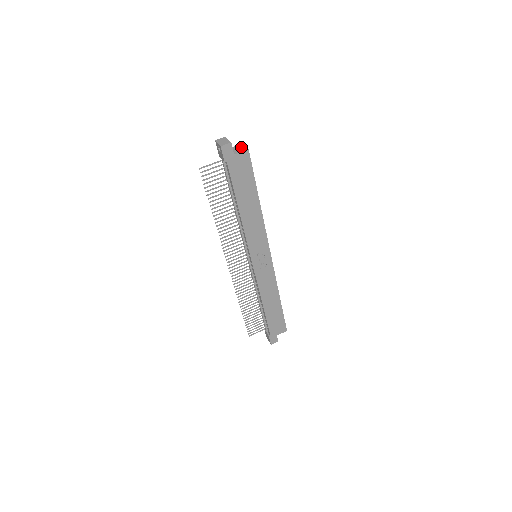
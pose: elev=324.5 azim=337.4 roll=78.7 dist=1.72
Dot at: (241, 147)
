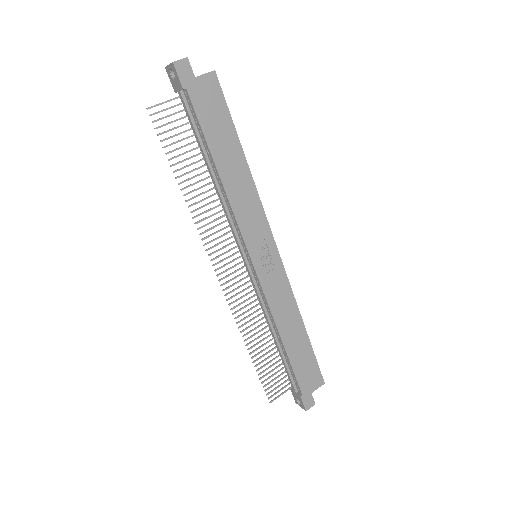
Dot at: occluded
